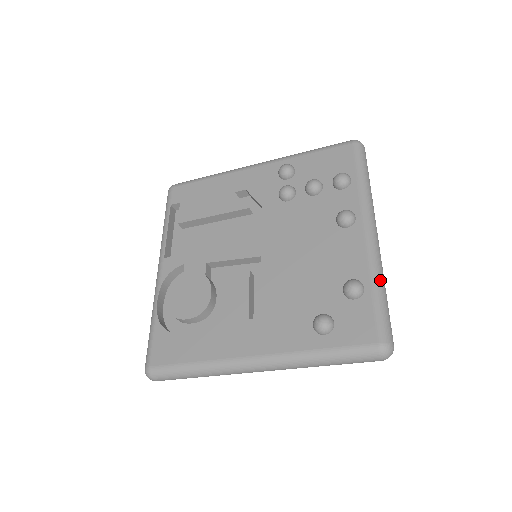
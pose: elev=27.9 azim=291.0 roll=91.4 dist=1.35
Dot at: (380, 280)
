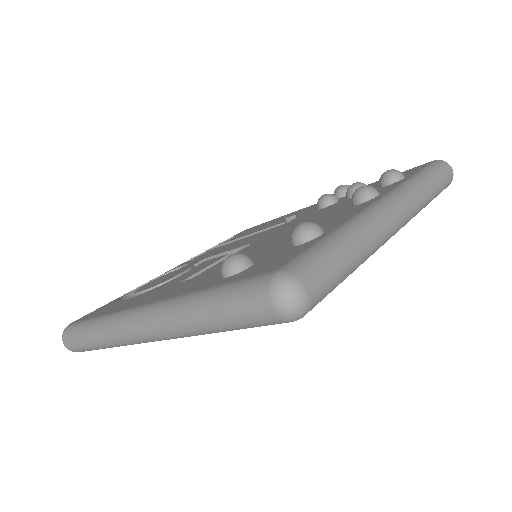
Dot at: (353, 230)
